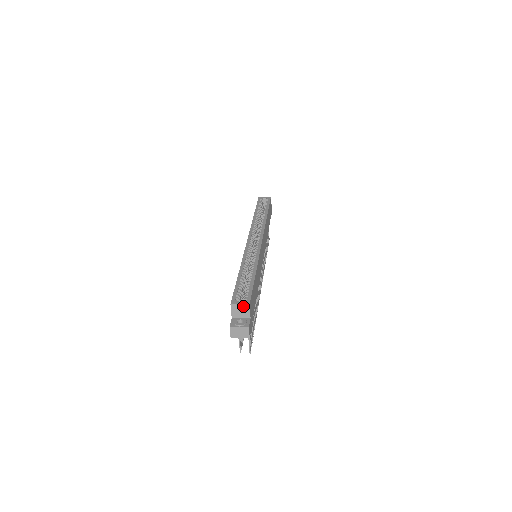
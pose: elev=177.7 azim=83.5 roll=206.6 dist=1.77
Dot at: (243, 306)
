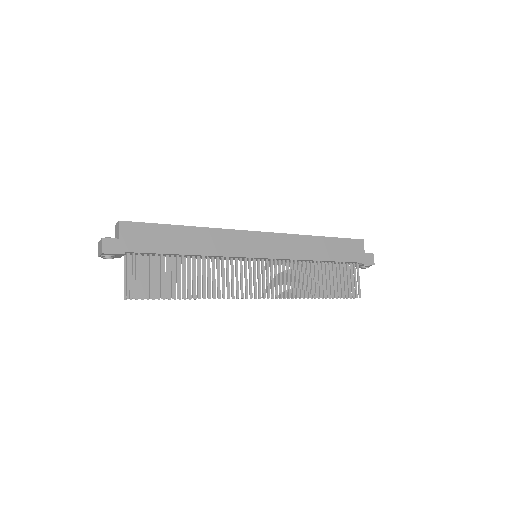
Dot at: (118, 224)
